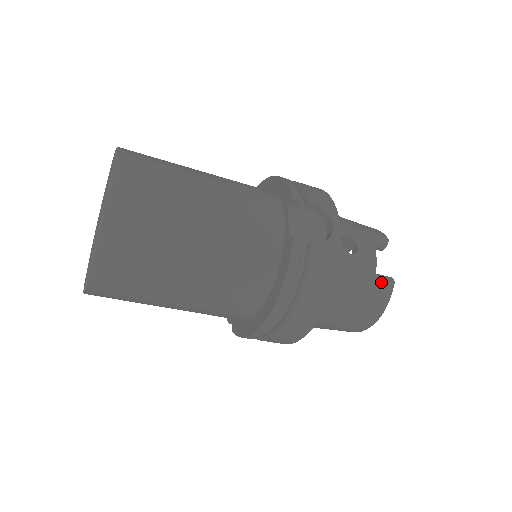
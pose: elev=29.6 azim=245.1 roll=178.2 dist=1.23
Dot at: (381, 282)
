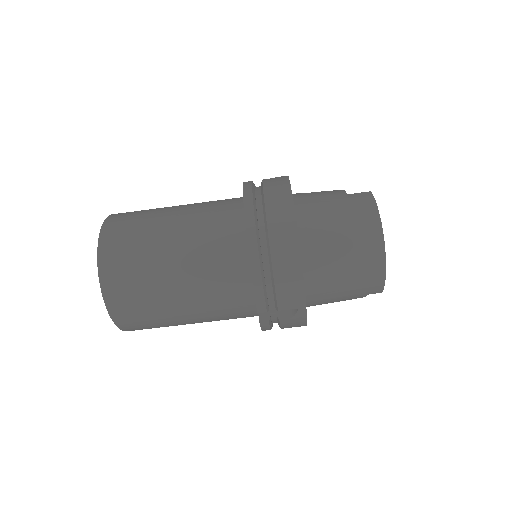
Dot at: (355, 194)
